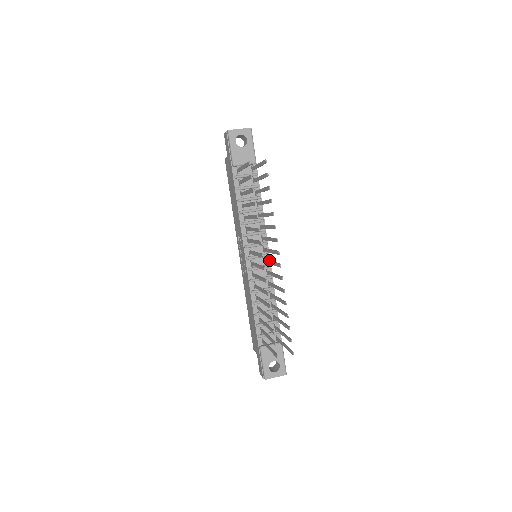
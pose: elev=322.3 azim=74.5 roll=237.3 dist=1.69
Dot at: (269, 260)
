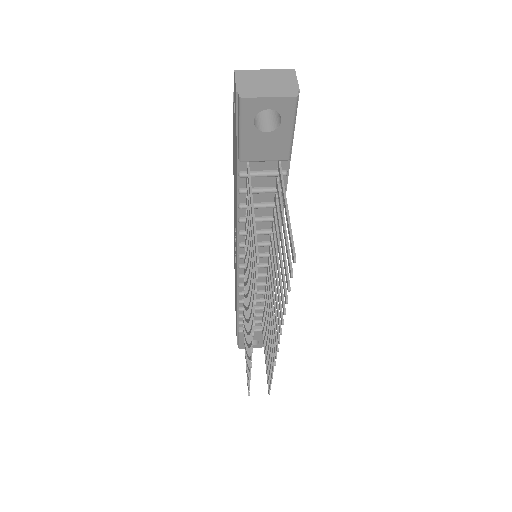
Dot at: (271, 290)
